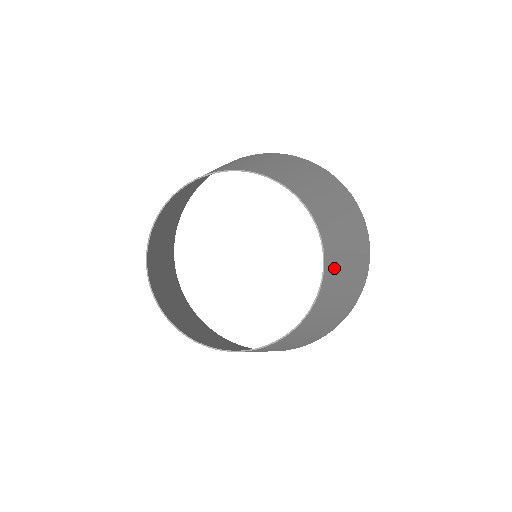
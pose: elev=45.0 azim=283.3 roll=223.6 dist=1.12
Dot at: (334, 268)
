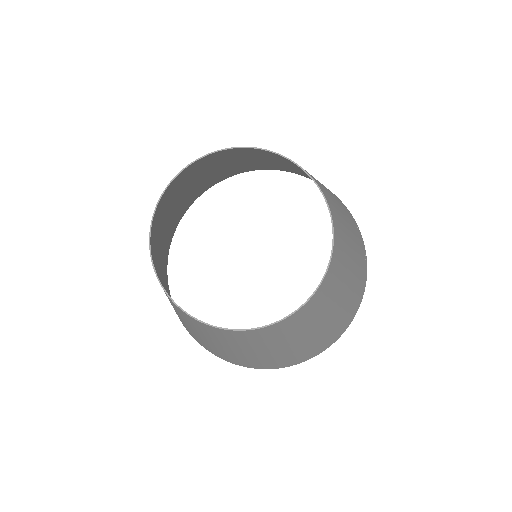
Dot at: (338, 220)
